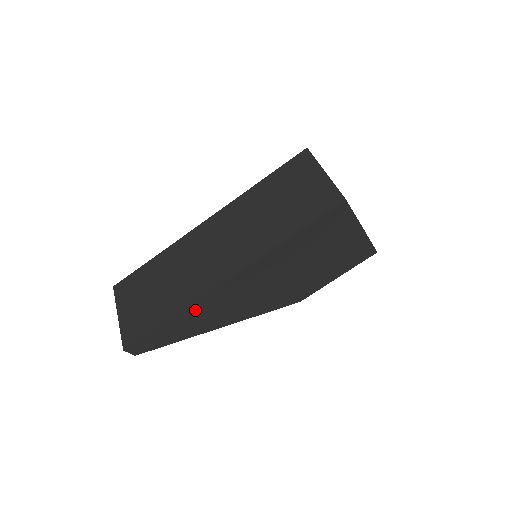
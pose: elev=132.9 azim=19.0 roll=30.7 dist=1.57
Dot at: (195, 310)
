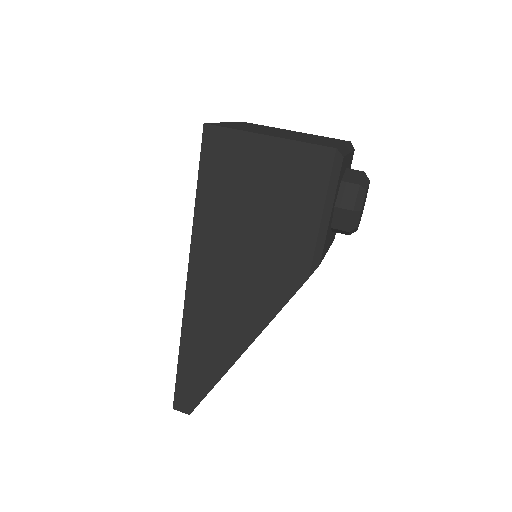
Dot at: (192, 336)
